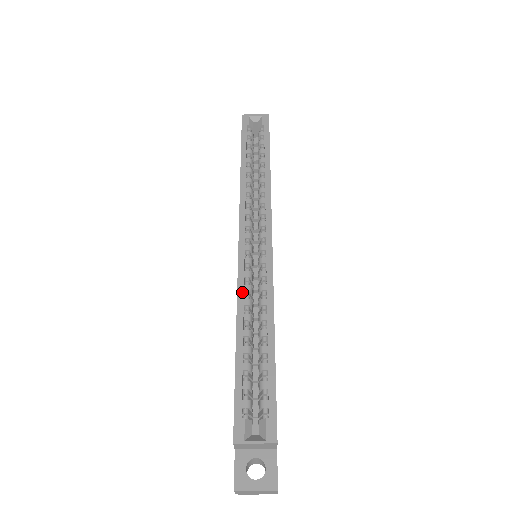
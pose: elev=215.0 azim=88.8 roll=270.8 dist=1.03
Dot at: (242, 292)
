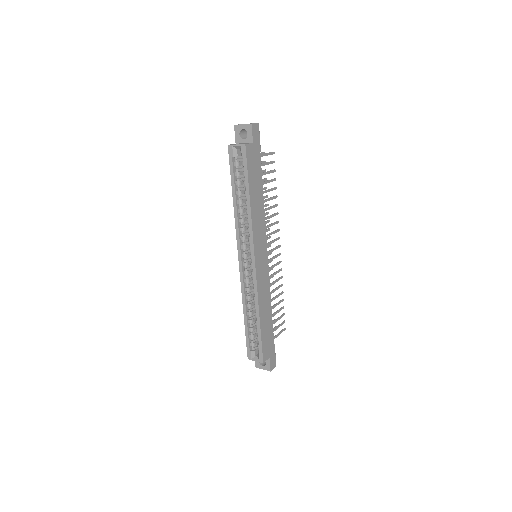
Dot at: (244, 293)
